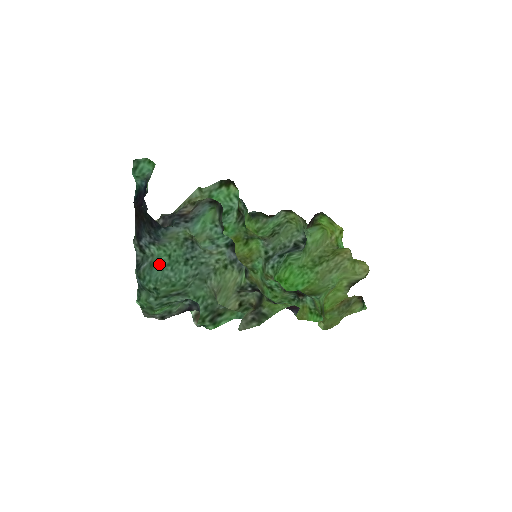
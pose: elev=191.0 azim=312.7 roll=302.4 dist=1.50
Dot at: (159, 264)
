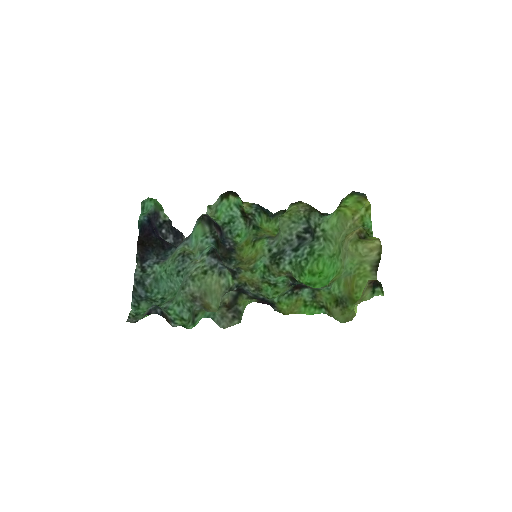
Dot at: (162, 278)
